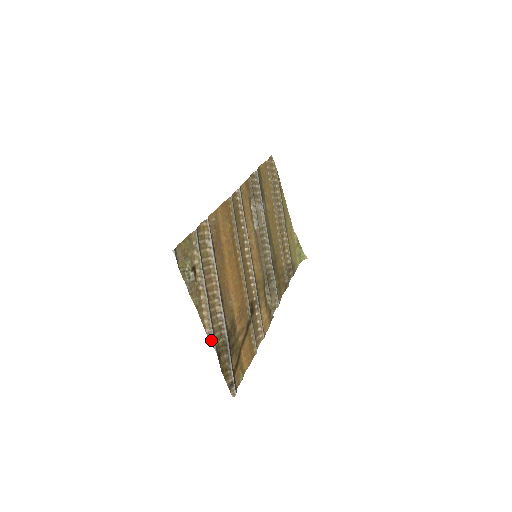
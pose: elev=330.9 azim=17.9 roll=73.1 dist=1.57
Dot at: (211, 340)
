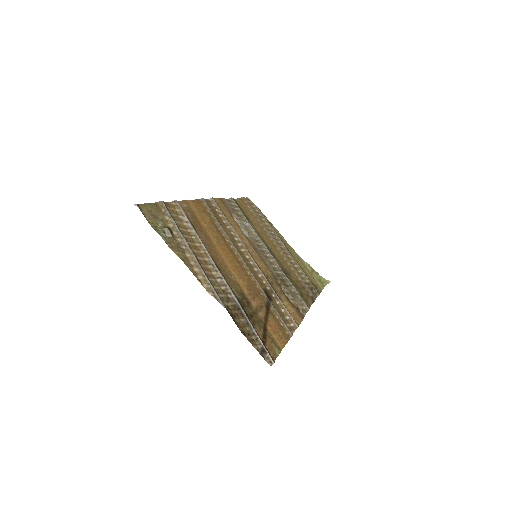
Dot at: (213, 295)
